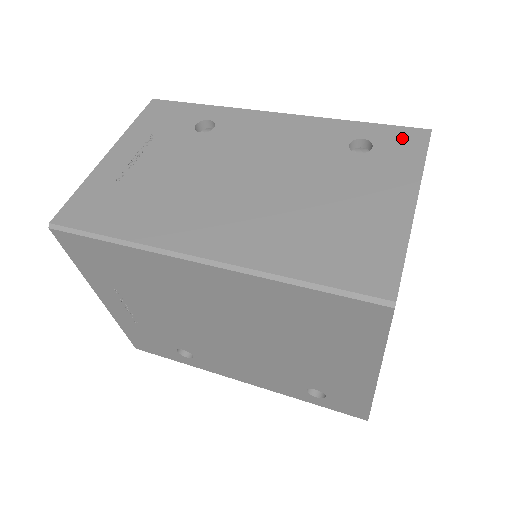
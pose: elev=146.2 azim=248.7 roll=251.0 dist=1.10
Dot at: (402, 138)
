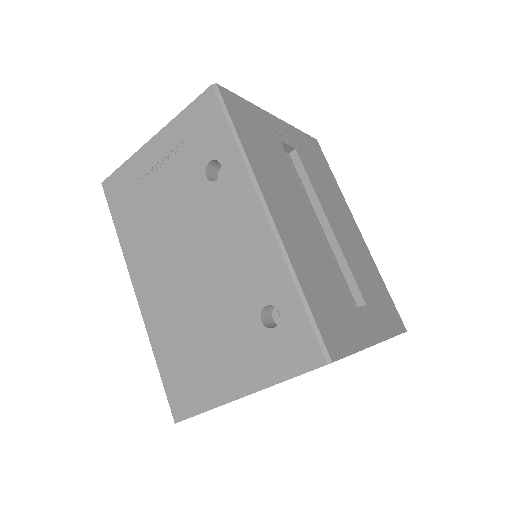
Dot at: (300, 345)
